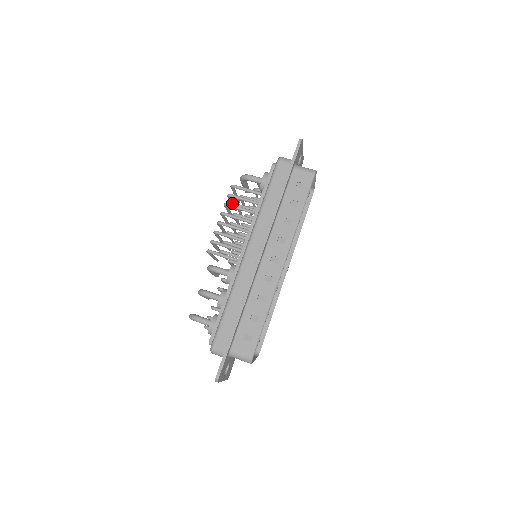
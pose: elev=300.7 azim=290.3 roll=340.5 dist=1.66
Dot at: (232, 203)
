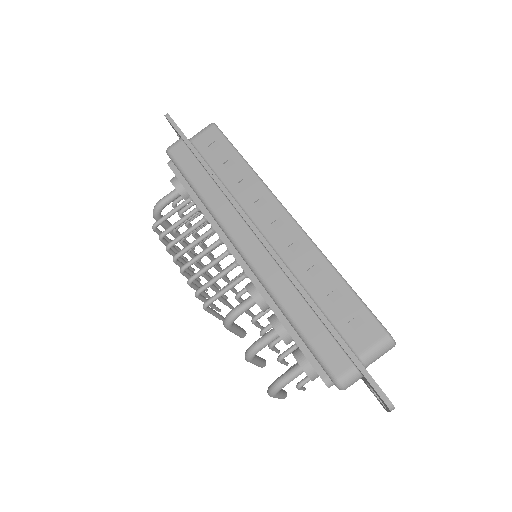
Dot at: (174, 249)
